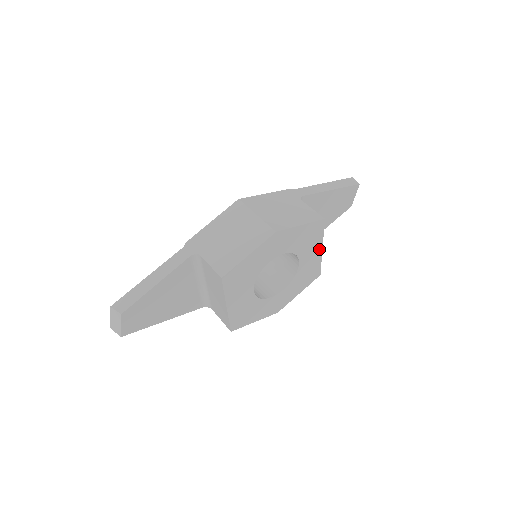
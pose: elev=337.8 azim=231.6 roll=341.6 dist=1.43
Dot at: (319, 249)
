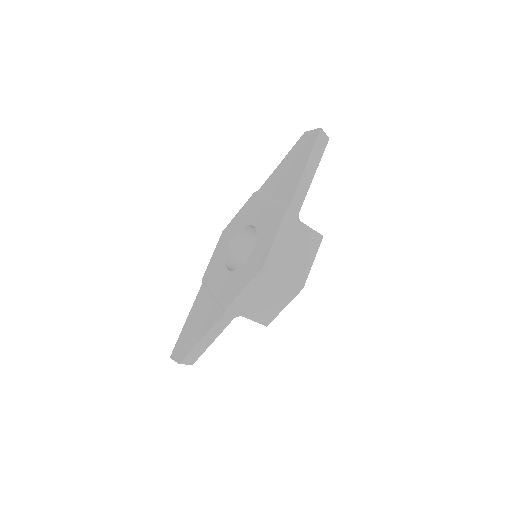
Dot at: occluded
